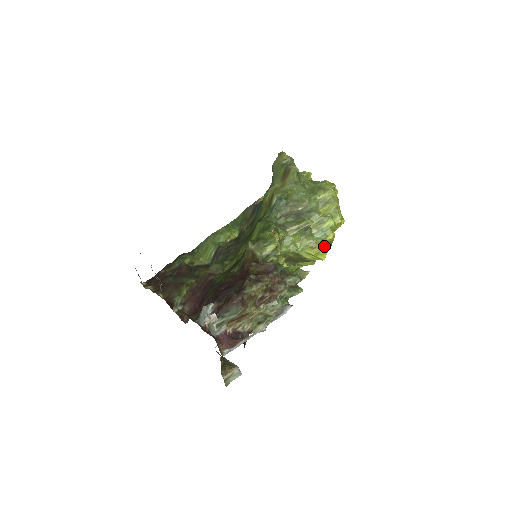
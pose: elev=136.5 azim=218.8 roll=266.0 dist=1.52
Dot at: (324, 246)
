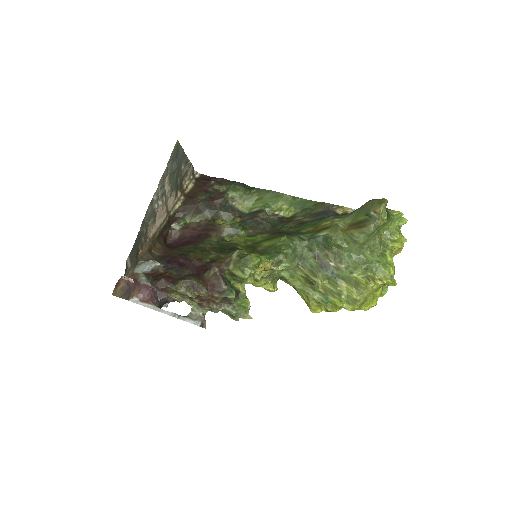
Dot at: (321, 306)
